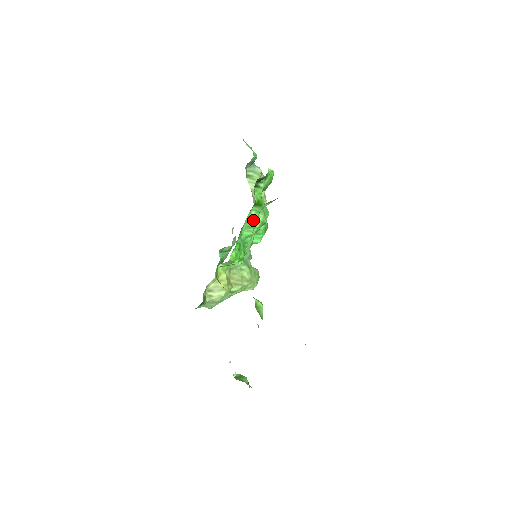
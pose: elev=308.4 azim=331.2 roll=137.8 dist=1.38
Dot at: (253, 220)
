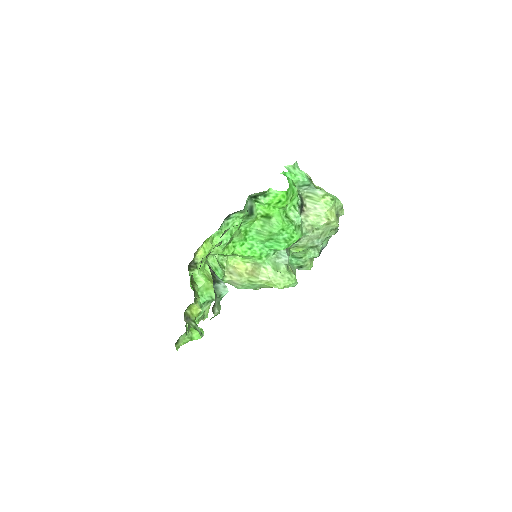
Dot at: (260, 228)
